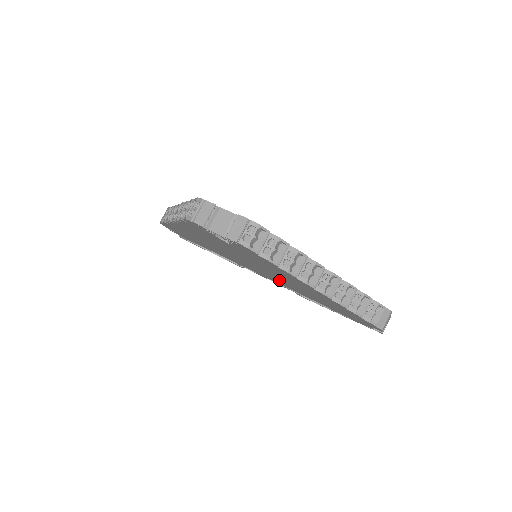
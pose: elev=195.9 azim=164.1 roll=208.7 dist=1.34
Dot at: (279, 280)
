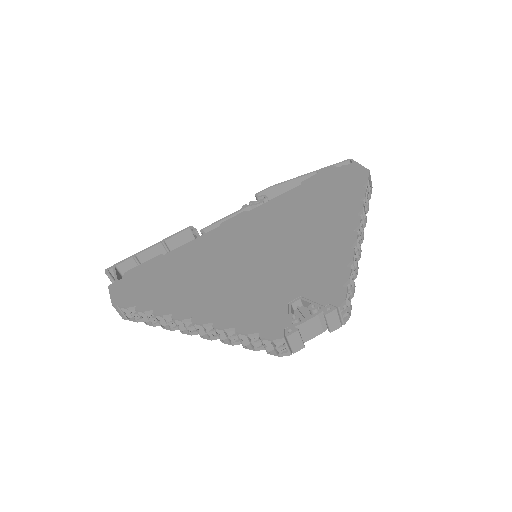
Dot at: occluded
